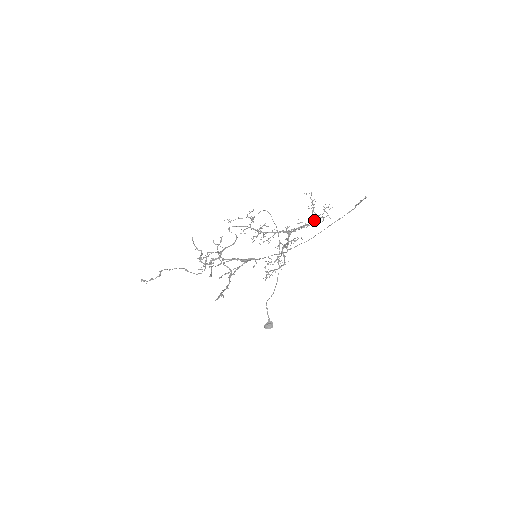
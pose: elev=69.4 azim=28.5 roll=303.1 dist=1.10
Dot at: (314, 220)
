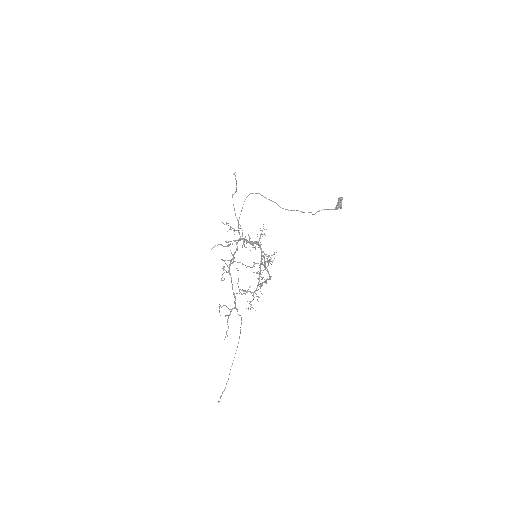
Dot at: (256, 289)
